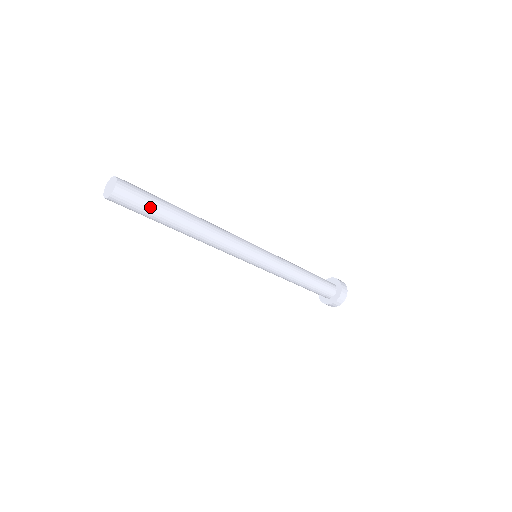
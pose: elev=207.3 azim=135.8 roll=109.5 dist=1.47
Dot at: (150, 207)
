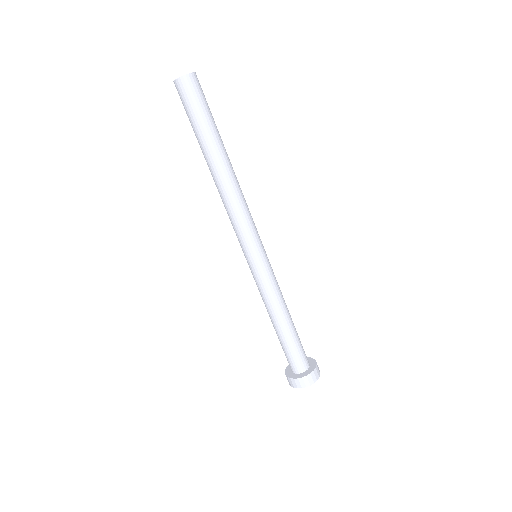
Dot at: (198, 117)
